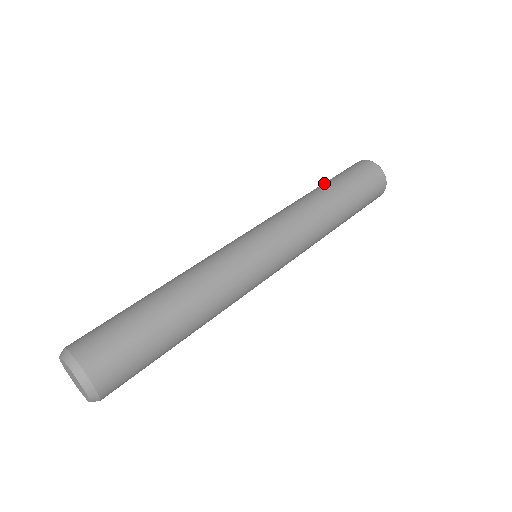
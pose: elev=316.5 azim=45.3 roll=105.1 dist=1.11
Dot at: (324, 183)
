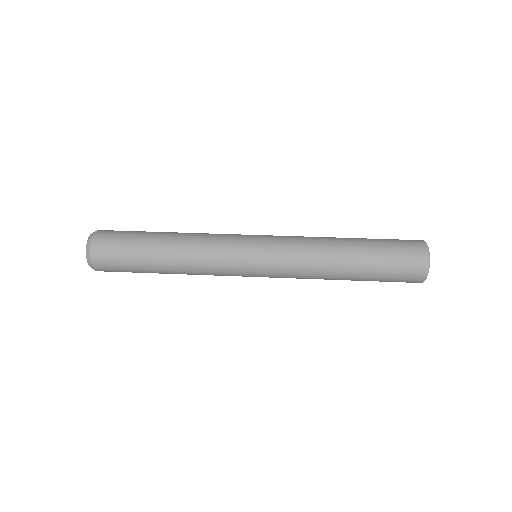
Dot at: occluded
